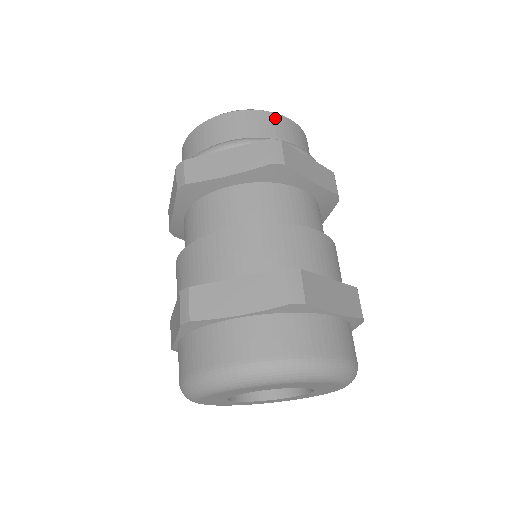
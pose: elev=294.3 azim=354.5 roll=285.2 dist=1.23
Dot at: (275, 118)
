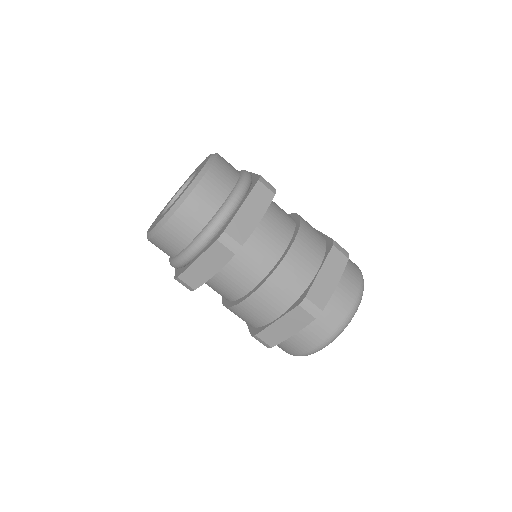
Dot at: (194, 198)
